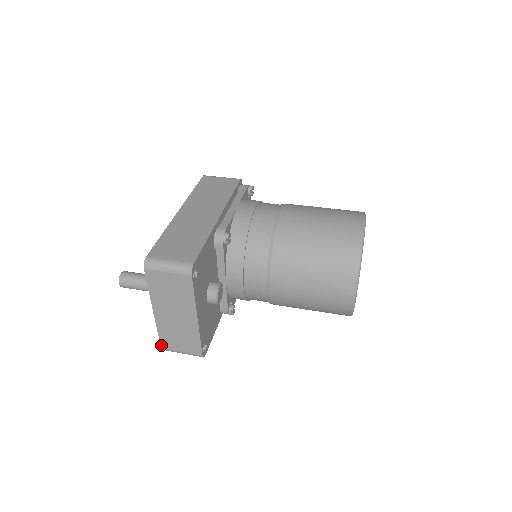
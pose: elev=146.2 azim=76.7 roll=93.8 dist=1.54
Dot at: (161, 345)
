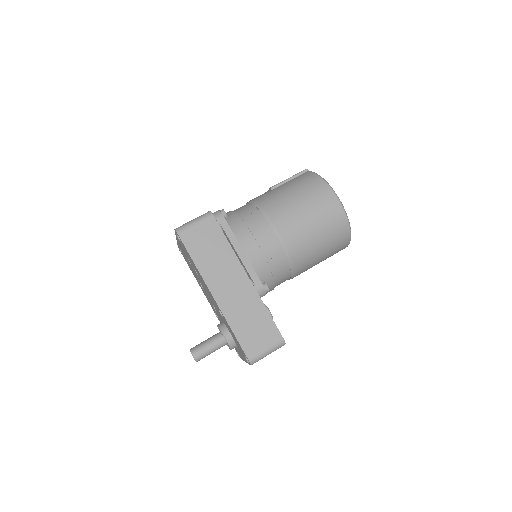
Dot at: occluded
